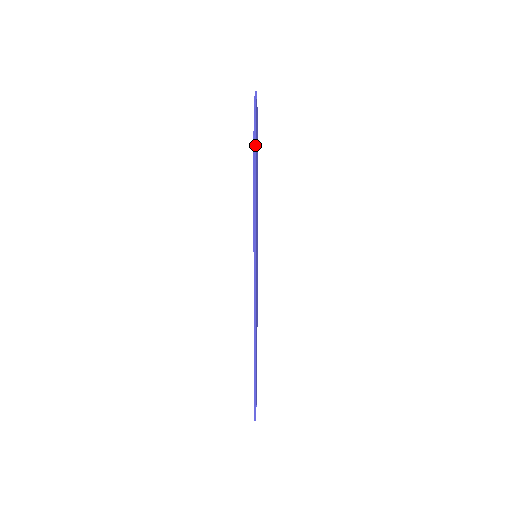
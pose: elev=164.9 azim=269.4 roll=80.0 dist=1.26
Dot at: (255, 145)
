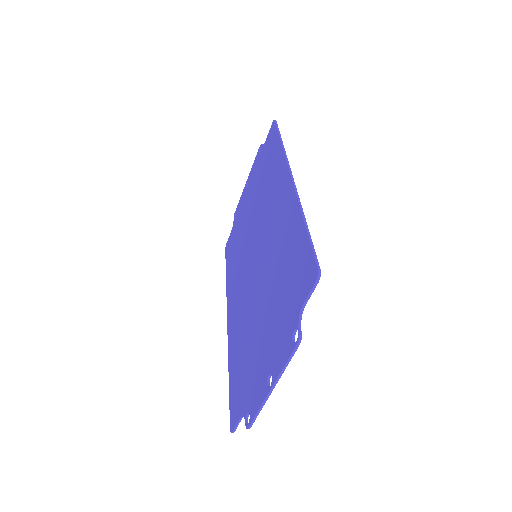
Dot at: occluded
